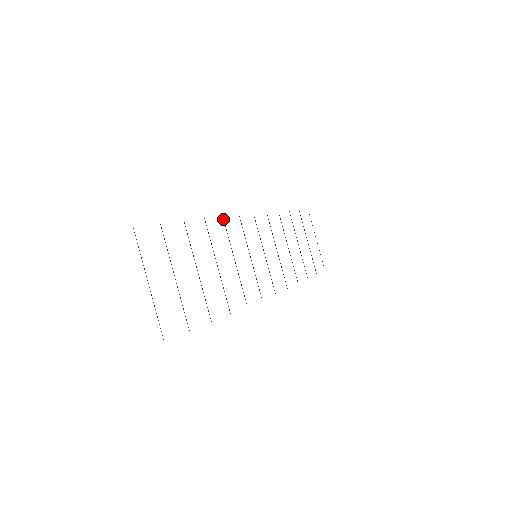
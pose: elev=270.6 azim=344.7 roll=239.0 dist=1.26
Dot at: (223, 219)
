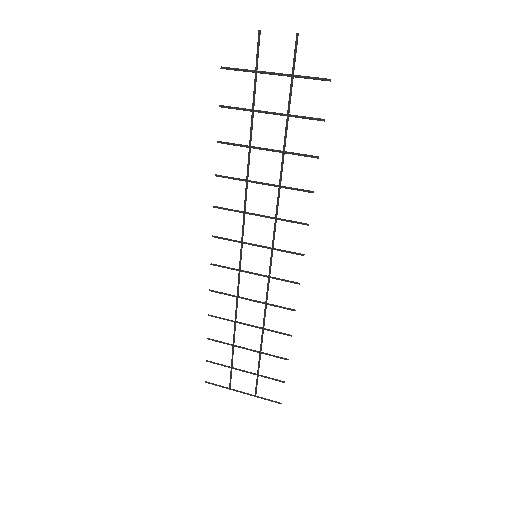
Dot at: (216, 206)
